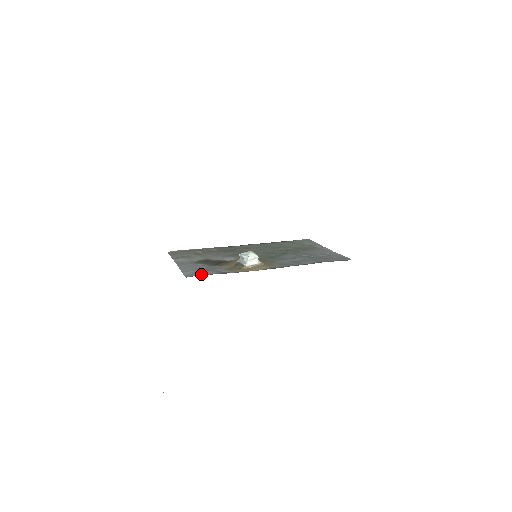
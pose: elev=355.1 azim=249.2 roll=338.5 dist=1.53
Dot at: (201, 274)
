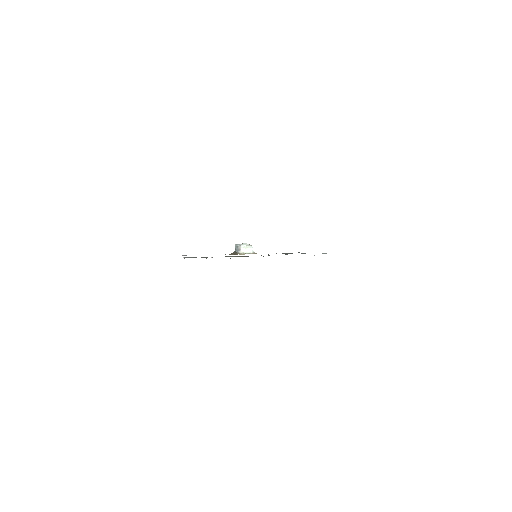
Dot at: occluded
